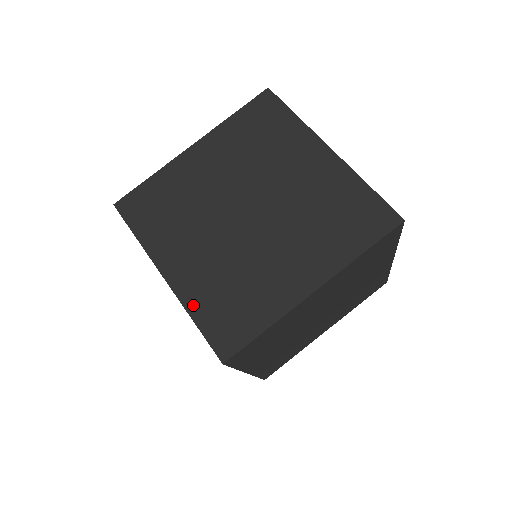
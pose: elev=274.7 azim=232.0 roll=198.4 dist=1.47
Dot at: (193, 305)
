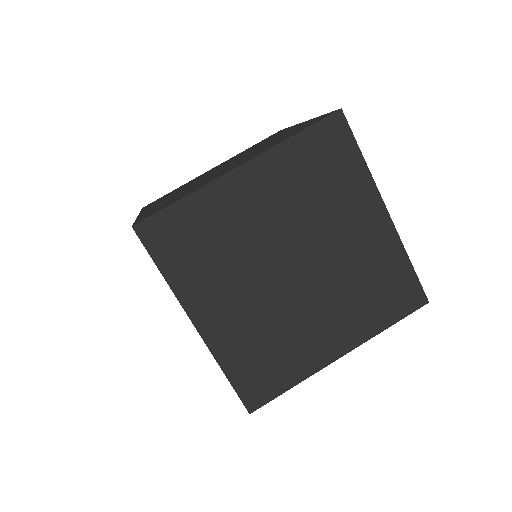
Dot at: (226, 359)
